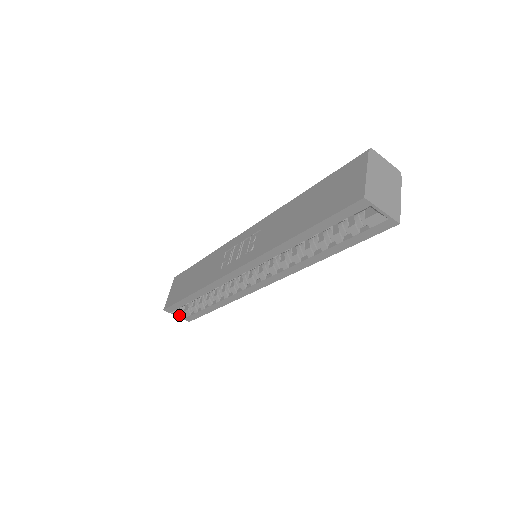
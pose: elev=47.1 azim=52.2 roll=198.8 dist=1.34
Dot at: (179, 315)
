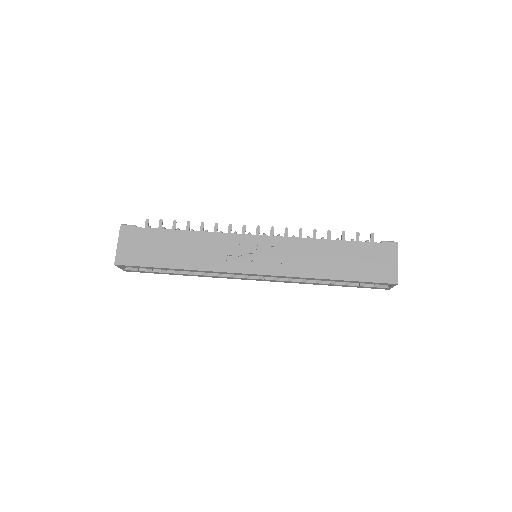
Dot at: (123, 268)
